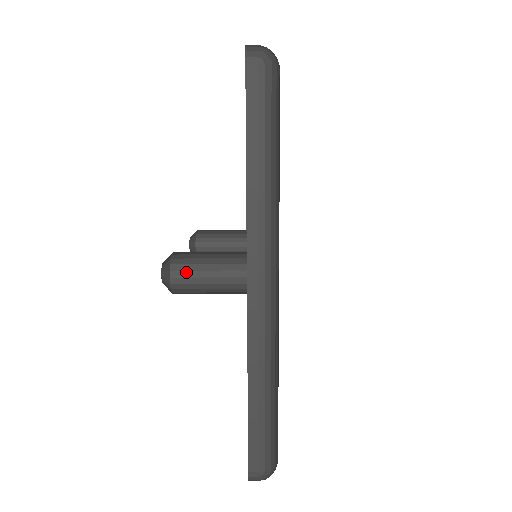
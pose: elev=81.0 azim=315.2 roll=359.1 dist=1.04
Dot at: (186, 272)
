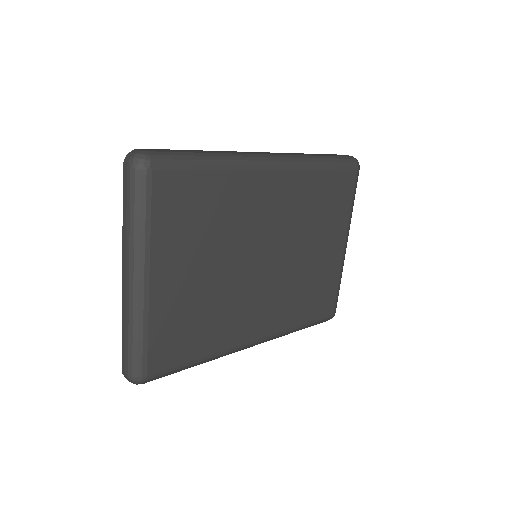
Dot at: occluded
